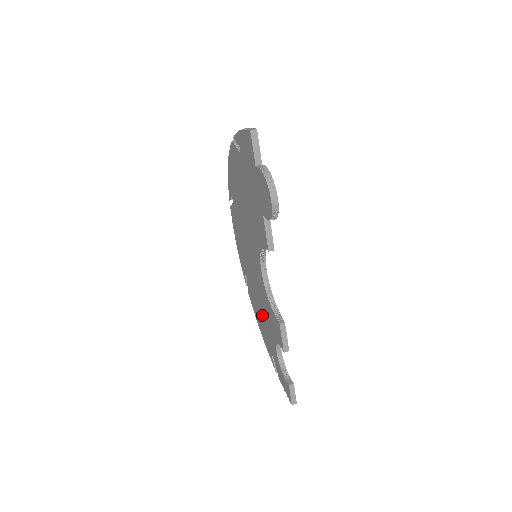
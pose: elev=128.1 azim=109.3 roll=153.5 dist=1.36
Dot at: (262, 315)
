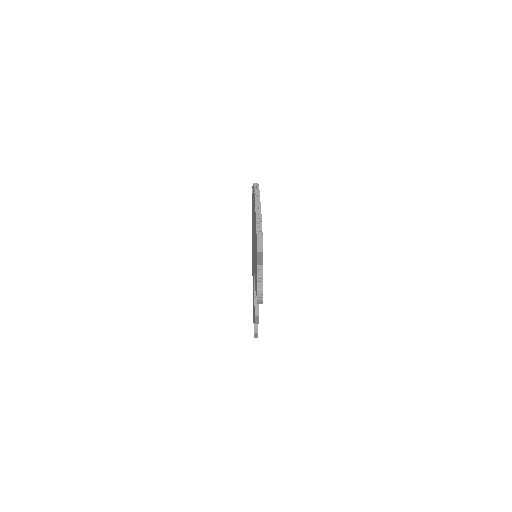
Dot at: occluded
